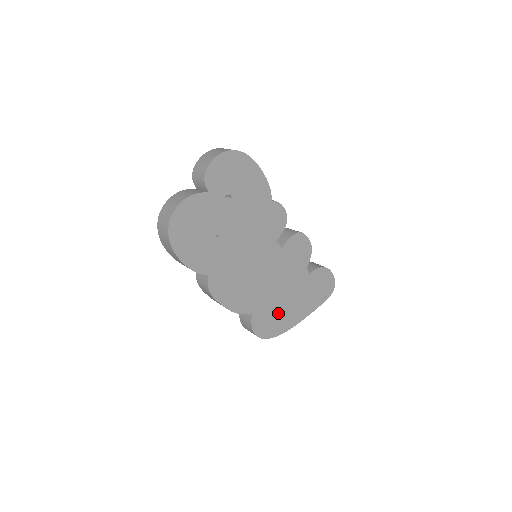
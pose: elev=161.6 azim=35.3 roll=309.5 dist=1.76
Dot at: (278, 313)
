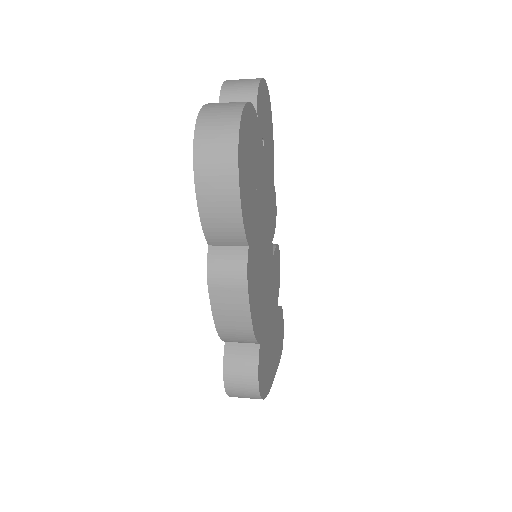
Dot at: (267, 357)
